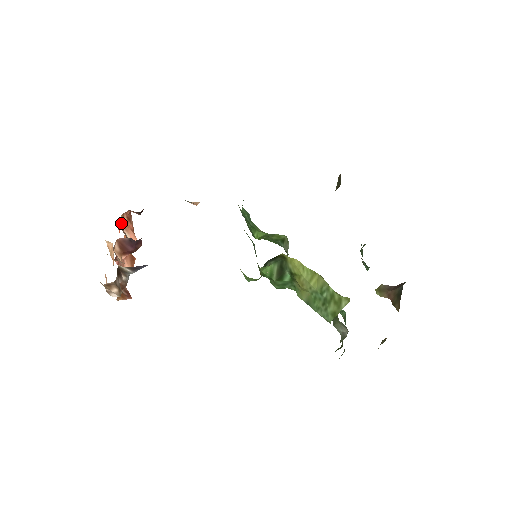
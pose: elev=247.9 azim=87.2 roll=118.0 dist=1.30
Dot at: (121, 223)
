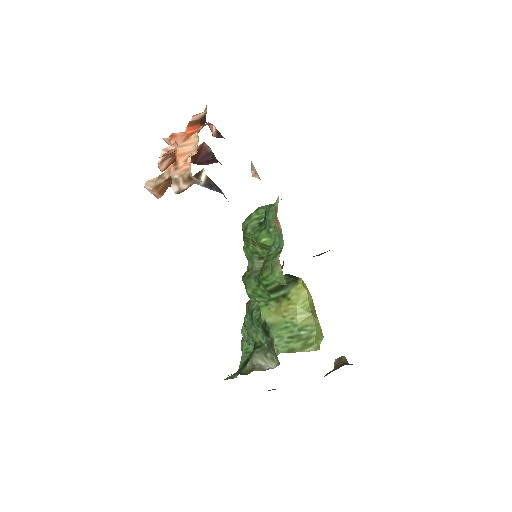
Dot at: (200, 127)
